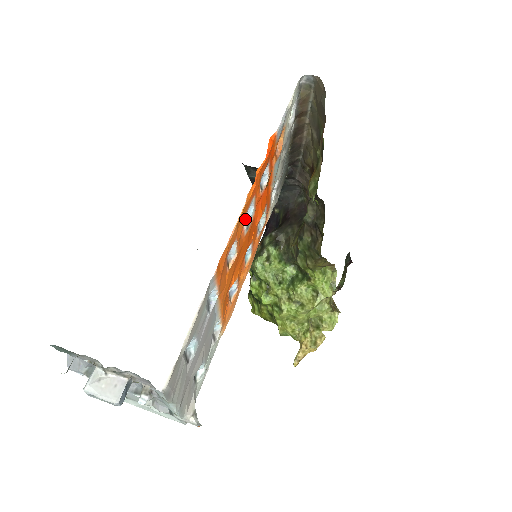
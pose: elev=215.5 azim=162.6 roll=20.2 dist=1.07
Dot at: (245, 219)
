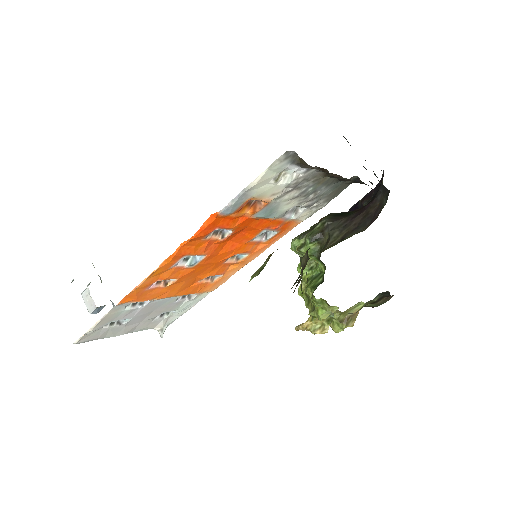
Dot at: (190, 259)
